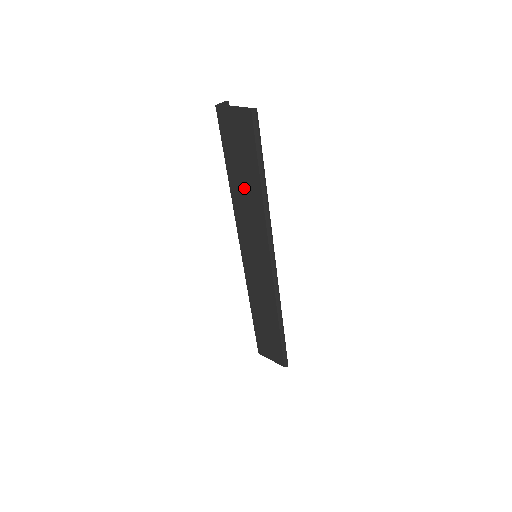
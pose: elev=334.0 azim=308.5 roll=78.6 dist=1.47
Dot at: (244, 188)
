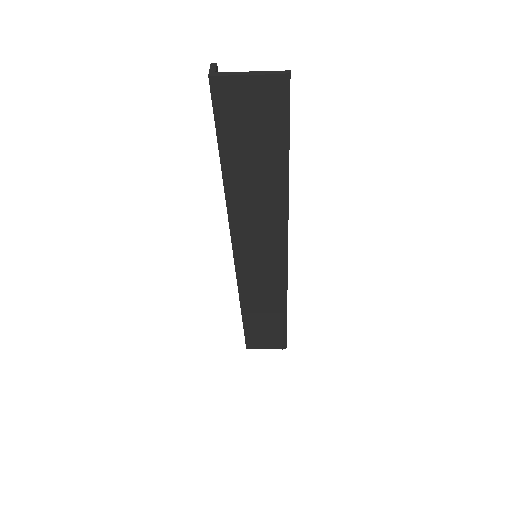
Dot at: (252, 183)
